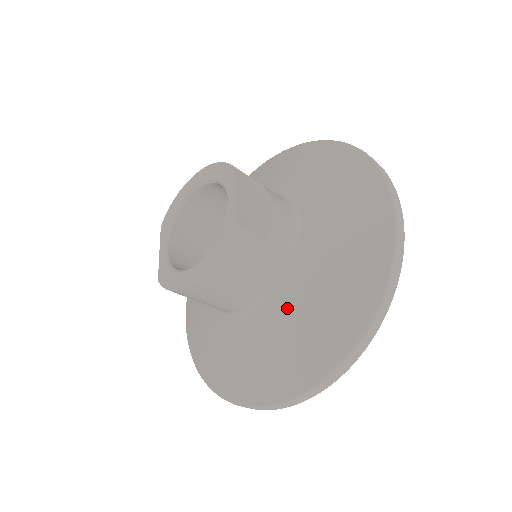
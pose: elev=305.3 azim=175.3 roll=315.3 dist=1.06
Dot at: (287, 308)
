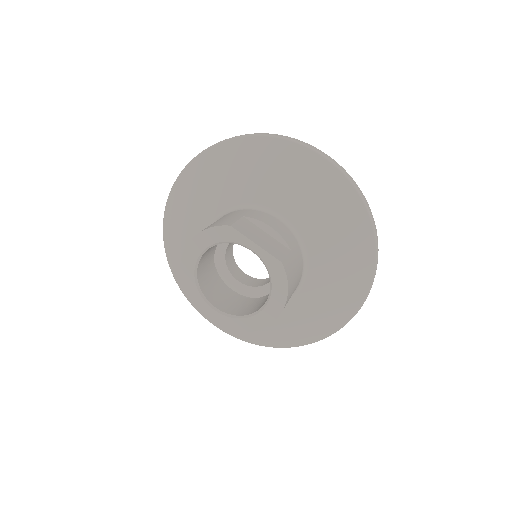
Dot at: (319, 273)
